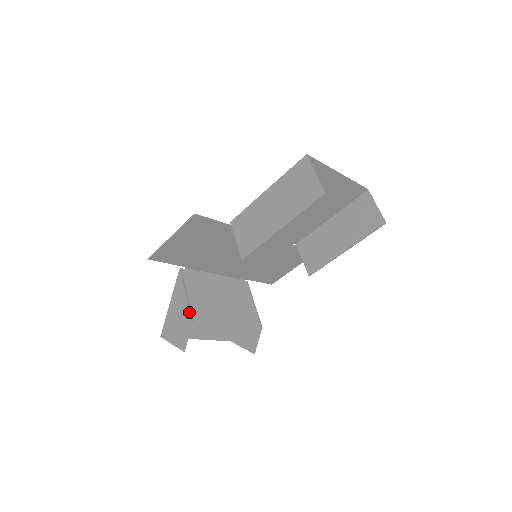
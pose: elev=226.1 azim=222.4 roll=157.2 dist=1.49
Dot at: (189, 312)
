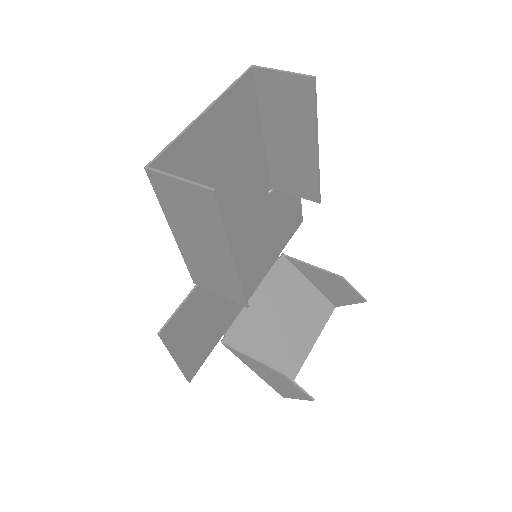
Dot at: (274, 371)
